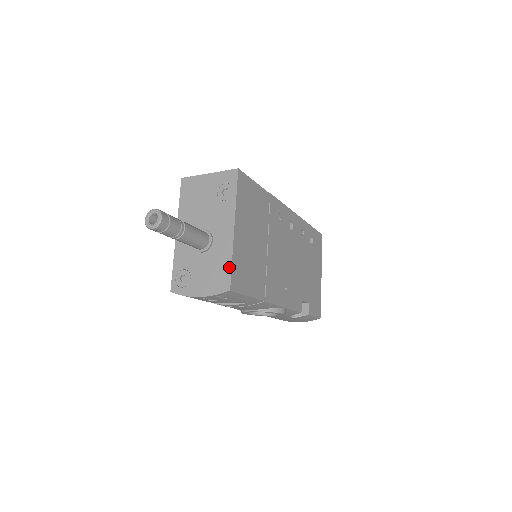
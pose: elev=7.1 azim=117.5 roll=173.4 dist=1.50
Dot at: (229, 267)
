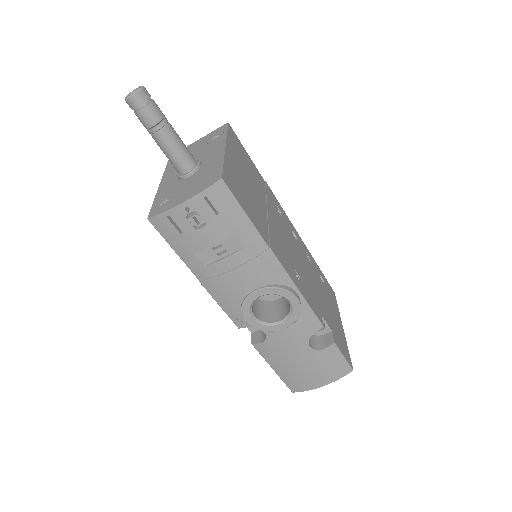
Dot at: (220, 167)
